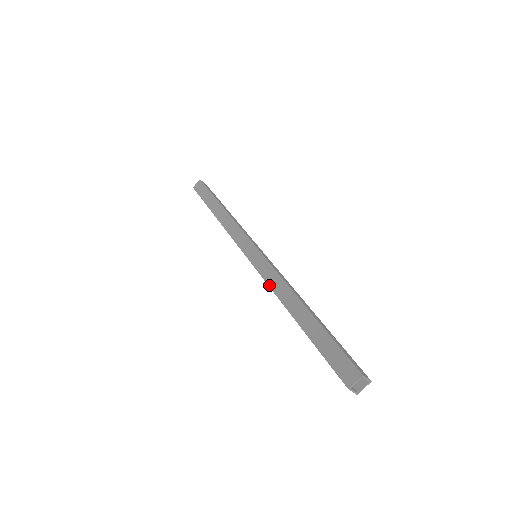
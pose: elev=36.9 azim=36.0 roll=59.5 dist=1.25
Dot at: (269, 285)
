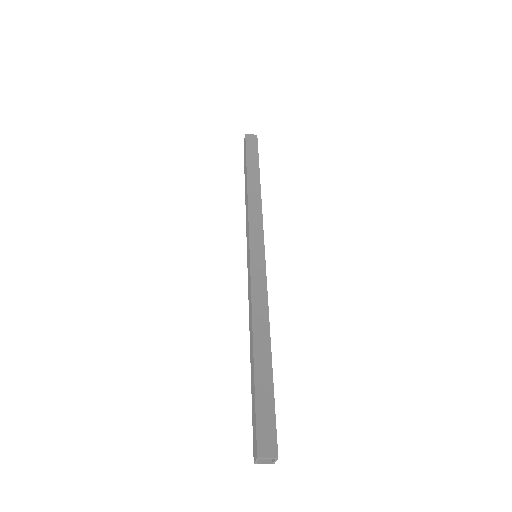
Dot at: occluded
